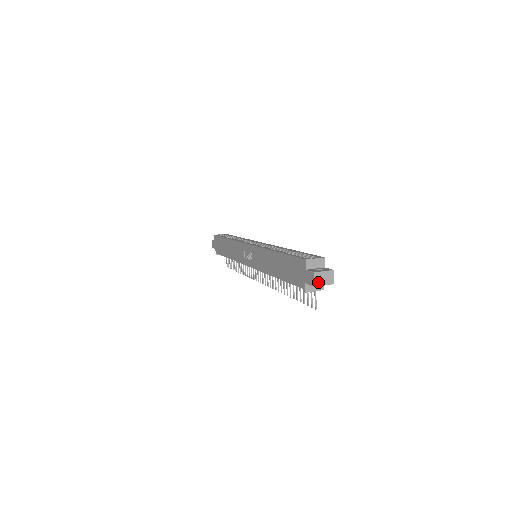
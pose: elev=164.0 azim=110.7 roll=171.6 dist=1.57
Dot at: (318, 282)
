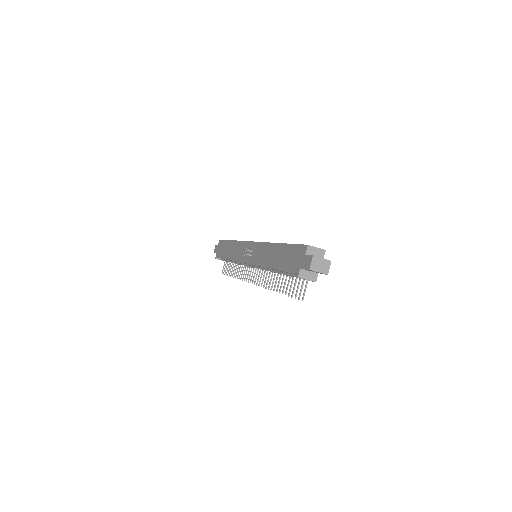
Dot at: (314, 266)
